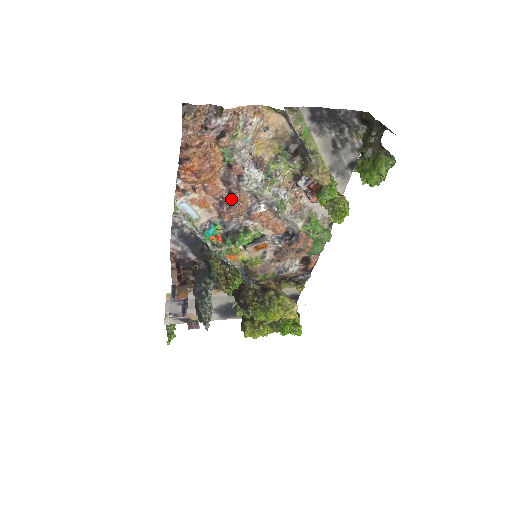
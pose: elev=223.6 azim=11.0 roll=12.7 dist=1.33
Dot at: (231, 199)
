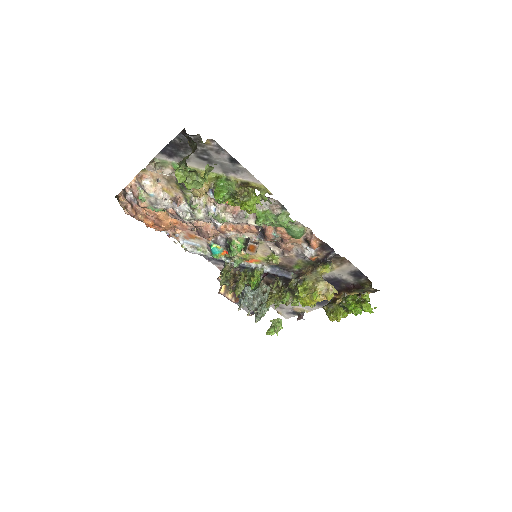
Dot at: (196, 227)
